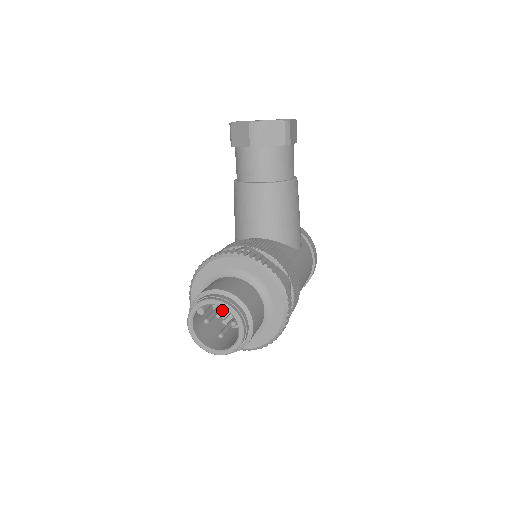
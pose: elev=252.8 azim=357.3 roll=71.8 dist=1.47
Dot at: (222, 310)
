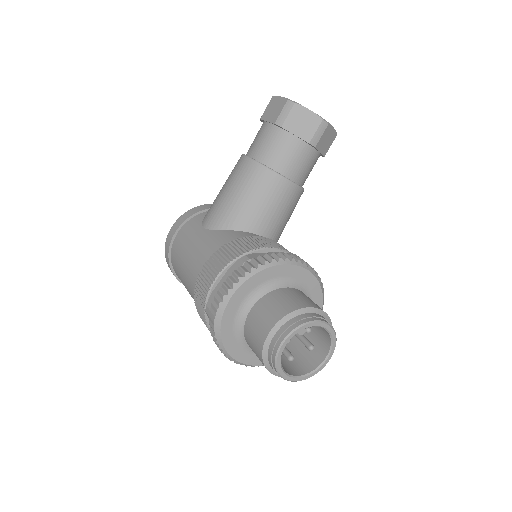
Dot at: occluded
